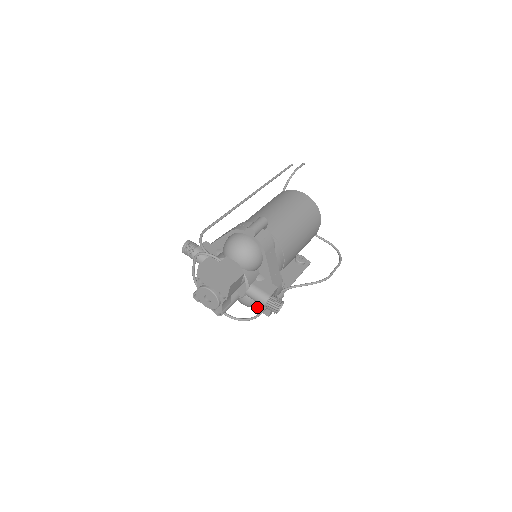
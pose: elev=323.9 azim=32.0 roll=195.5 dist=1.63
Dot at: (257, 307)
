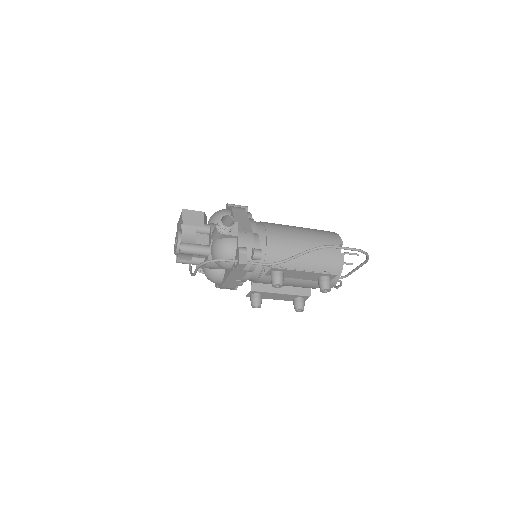
Dot at: (234, 267)
